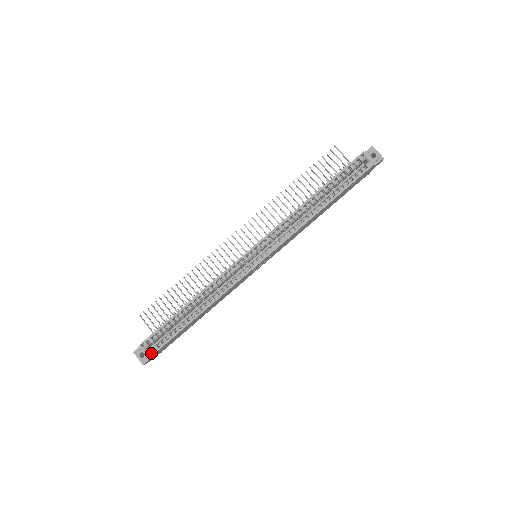
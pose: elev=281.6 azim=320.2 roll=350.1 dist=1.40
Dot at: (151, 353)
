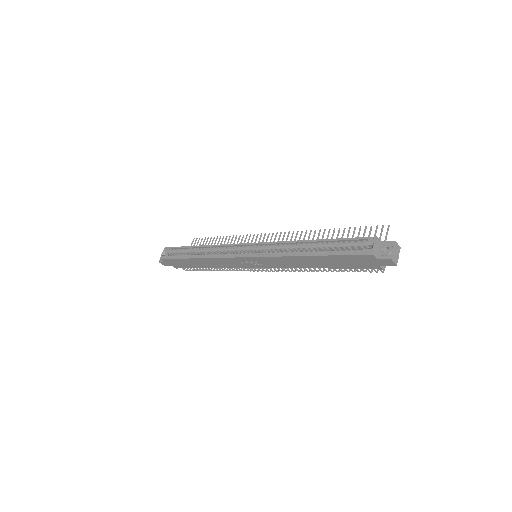
Dot at: (163, 257)
